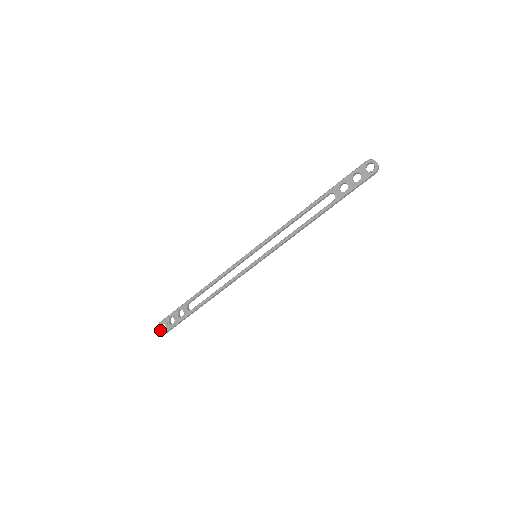
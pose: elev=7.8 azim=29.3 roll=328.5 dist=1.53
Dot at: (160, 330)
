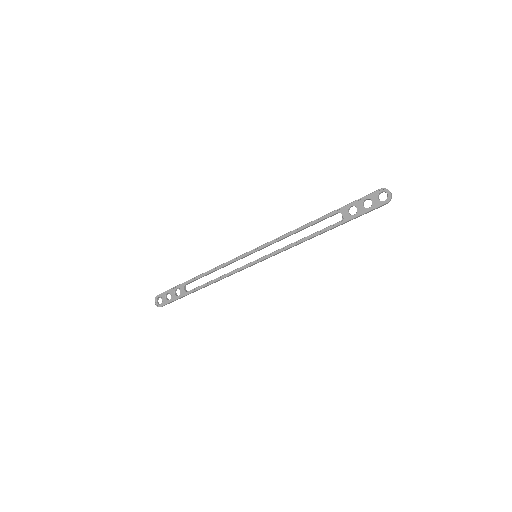
Dot at: (156, 303)
